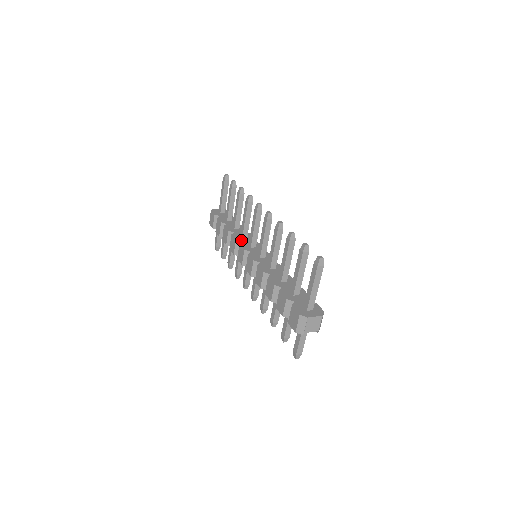
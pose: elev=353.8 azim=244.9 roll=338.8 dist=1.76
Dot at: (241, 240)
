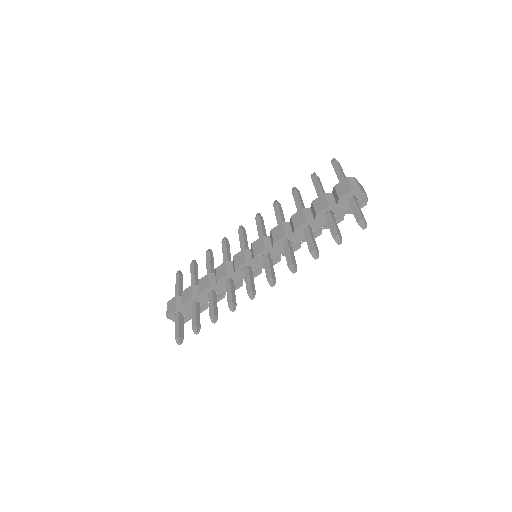
Dot at: (230, 263)
